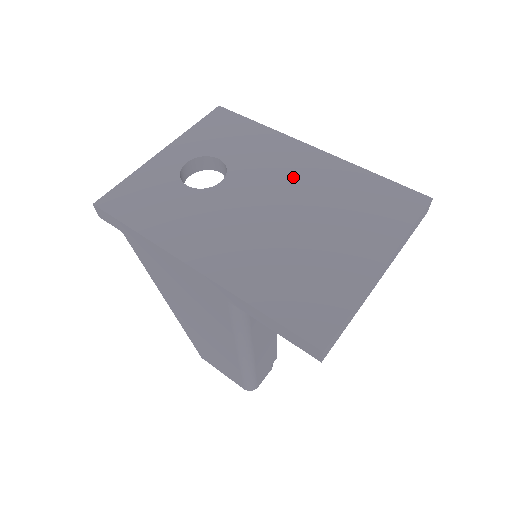
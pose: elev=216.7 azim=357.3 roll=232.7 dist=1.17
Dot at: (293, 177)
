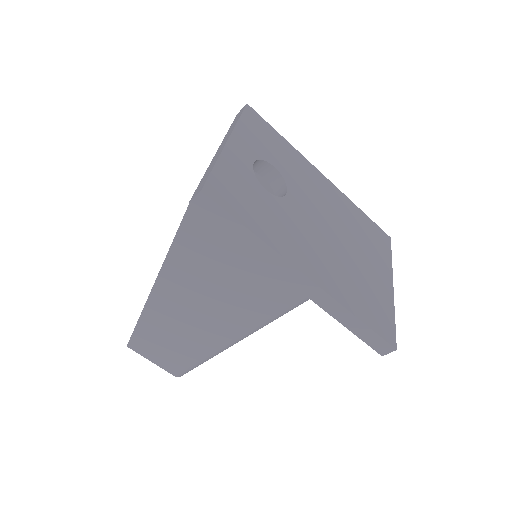
Dot at: (326, 201)
